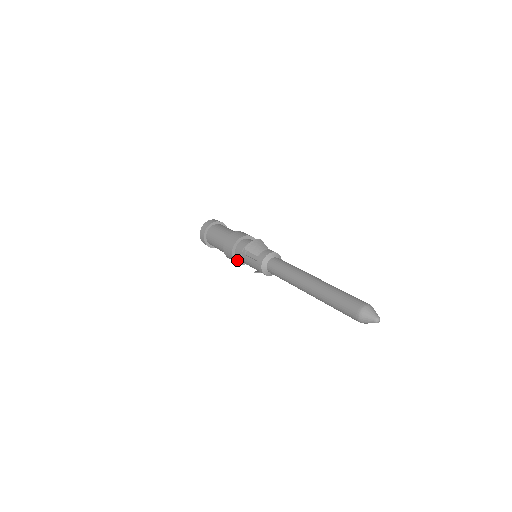
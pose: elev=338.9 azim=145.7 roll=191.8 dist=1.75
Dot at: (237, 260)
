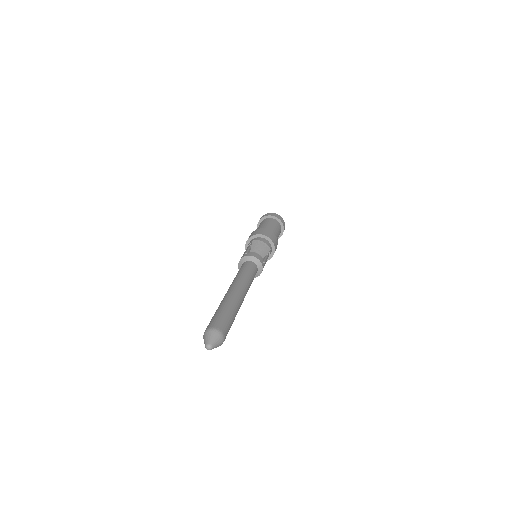
Dot at: occluded
